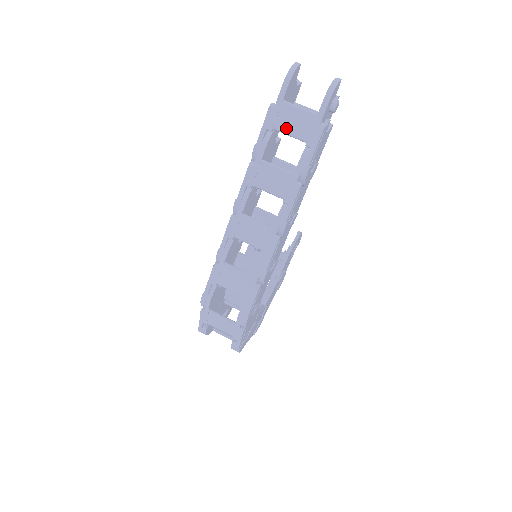
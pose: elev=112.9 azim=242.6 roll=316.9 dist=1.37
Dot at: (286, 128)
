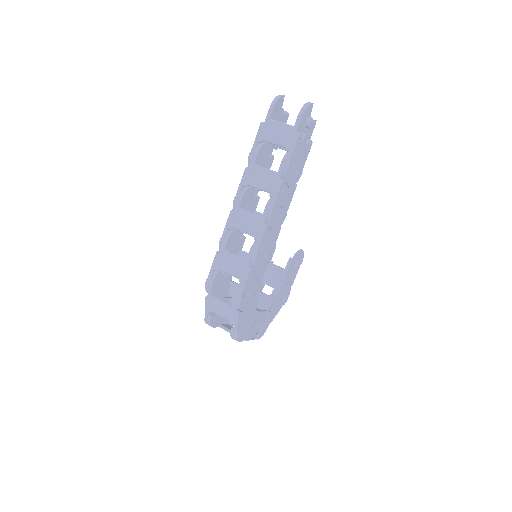
Dot at: (272, 139)
